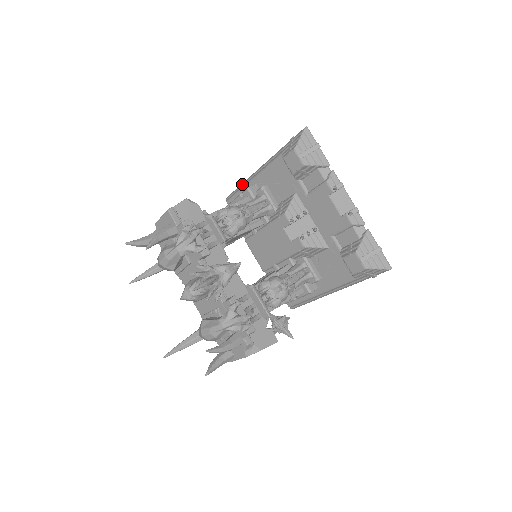
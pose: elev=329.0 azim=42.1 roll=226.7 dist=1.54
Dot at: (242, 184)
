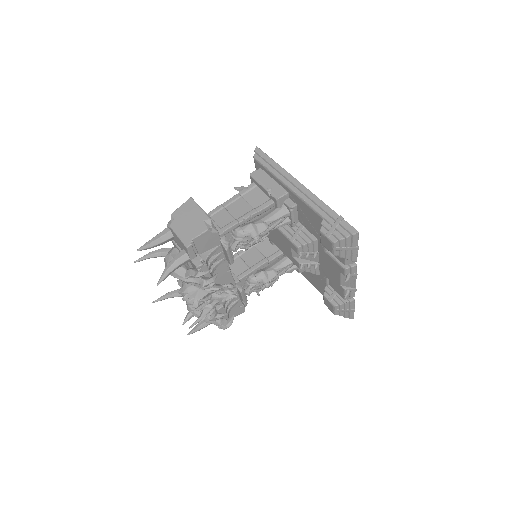
Dot at: (276, 169)
